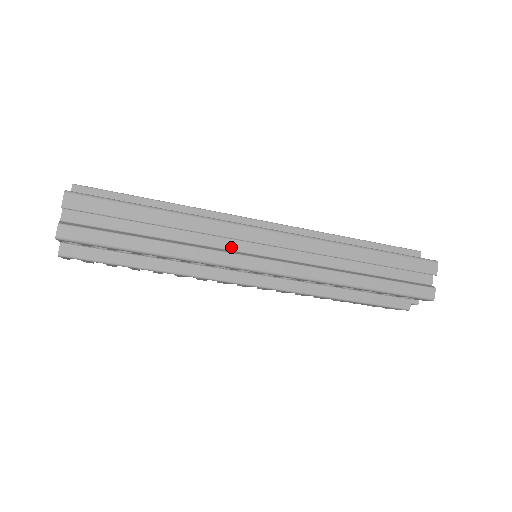
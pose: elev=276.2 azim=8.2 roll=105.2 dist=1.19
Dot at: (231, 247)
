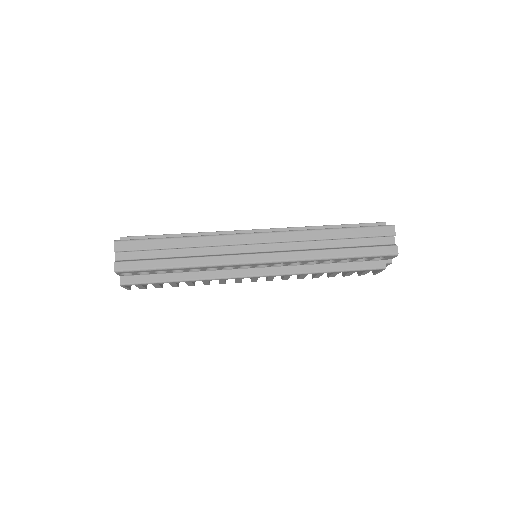
Dot at: (231, 251)
